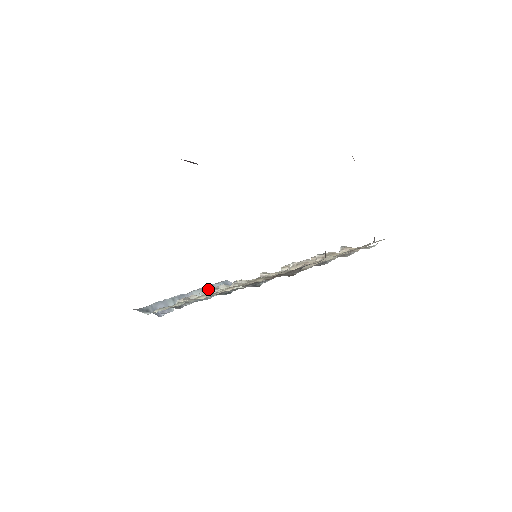
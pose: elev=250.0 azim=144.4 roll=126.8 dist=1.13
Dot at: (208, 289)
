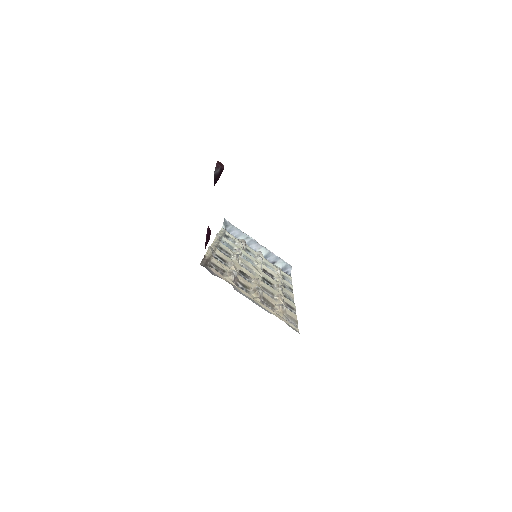
Dot at: (273, 256)
